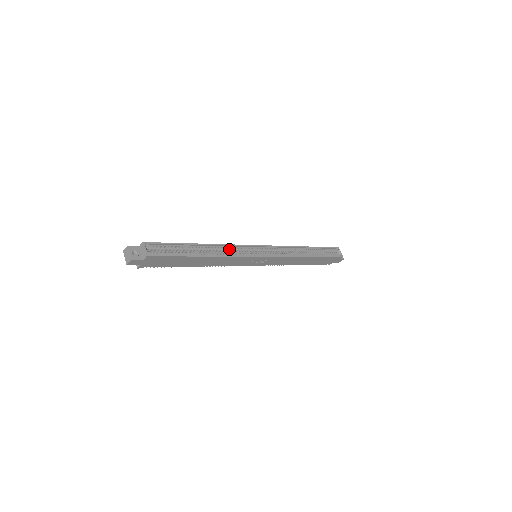
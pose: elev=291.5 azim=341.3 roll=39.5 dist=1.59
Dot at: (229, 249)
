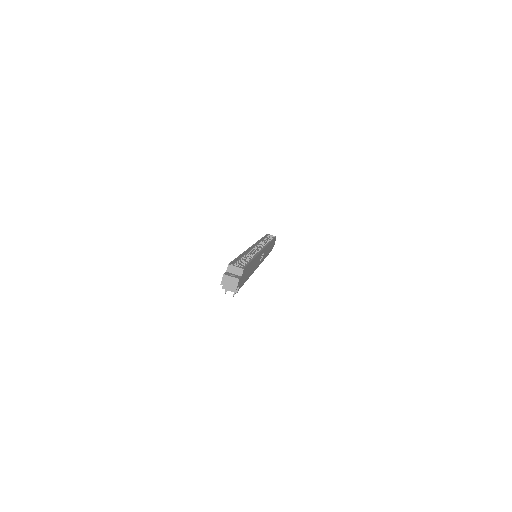
Dot at: (250, 253)
